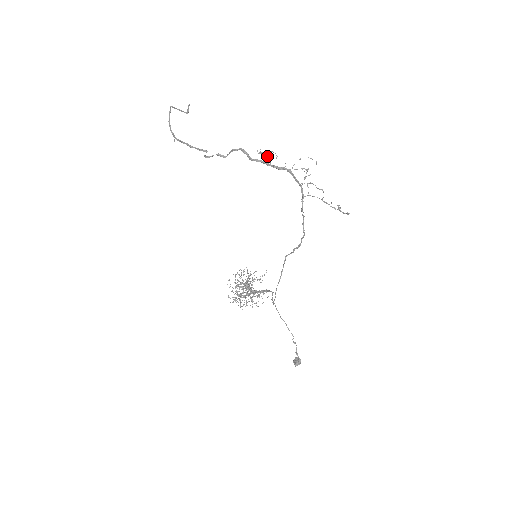
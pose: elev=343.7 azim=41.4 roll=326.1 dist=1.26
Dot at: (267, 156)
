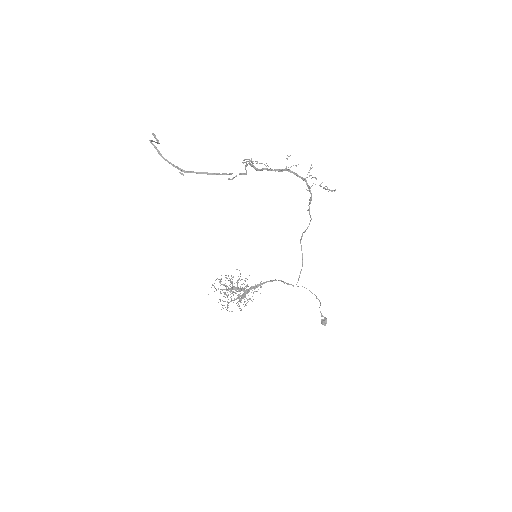
Dot at: occluded
